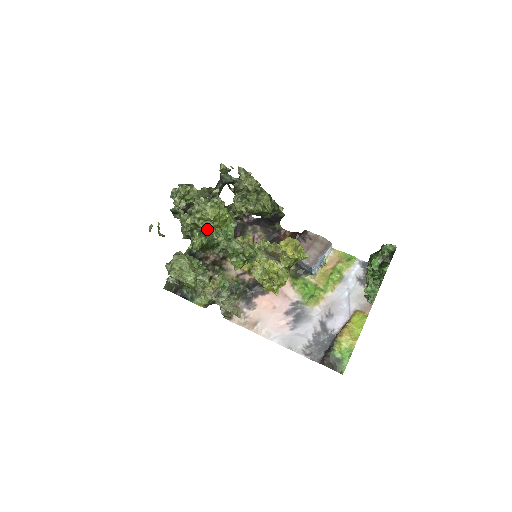
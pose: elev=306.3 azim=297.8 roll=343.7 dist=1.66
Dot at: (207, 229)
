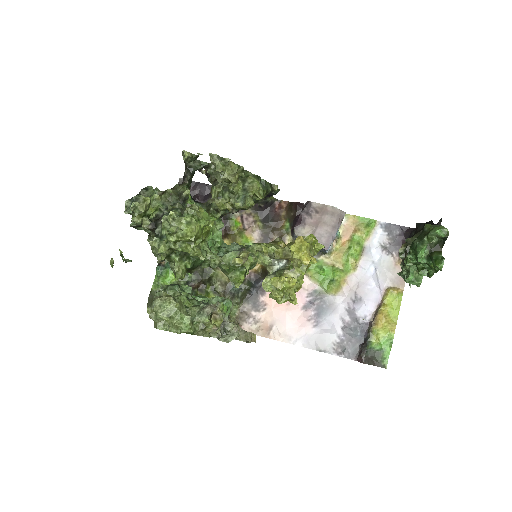
Dot at: occluded
